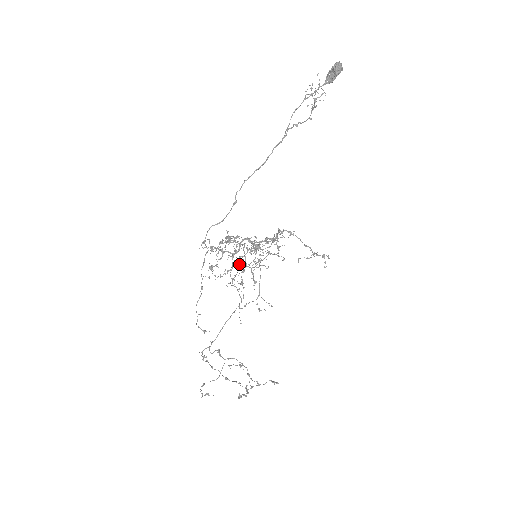
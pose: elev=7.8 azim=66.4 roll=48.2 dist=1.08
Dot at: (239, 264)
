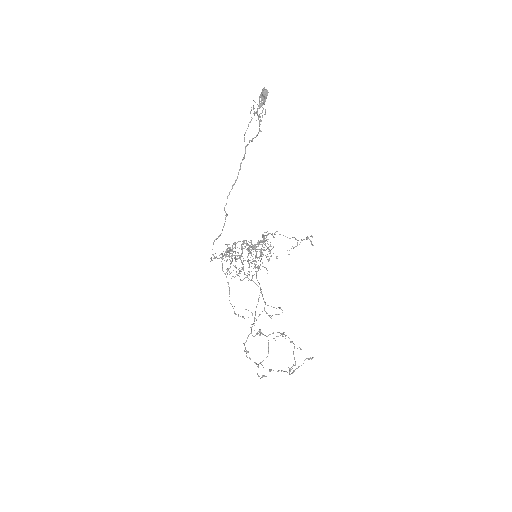
Dot at: (240, 280)
